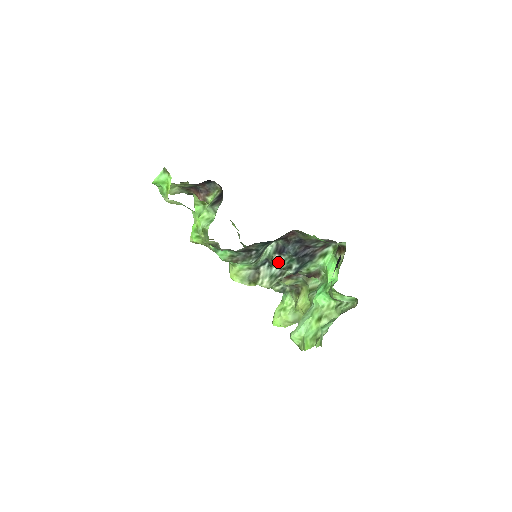
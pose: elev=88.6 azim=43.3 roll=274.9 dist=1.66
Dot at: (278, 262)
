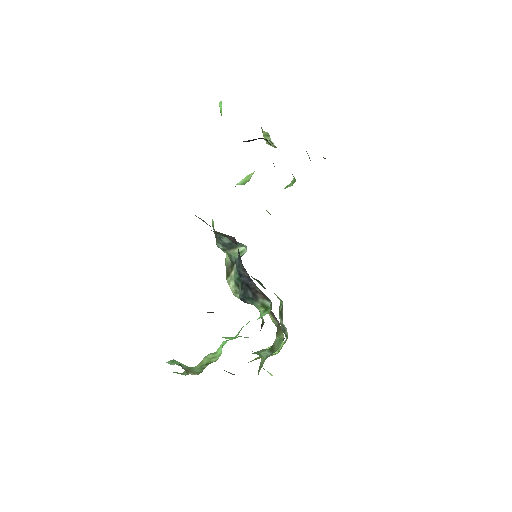
Dot at: (234, 270)
